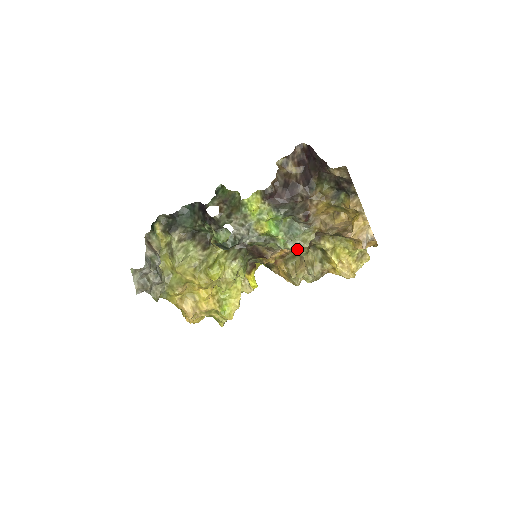
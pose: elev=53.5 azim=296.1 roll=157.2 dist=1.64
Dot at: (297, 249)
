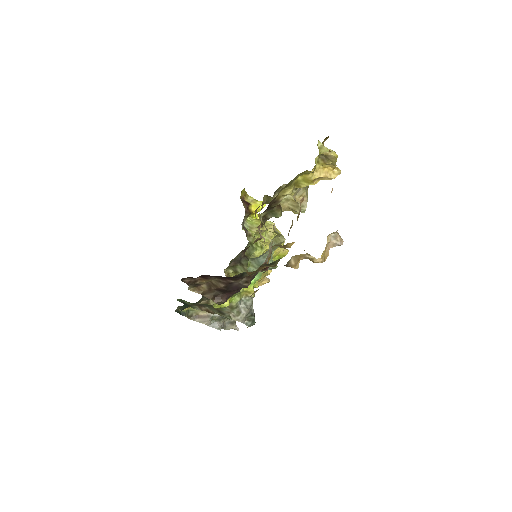
Dot at: (271, 217)
